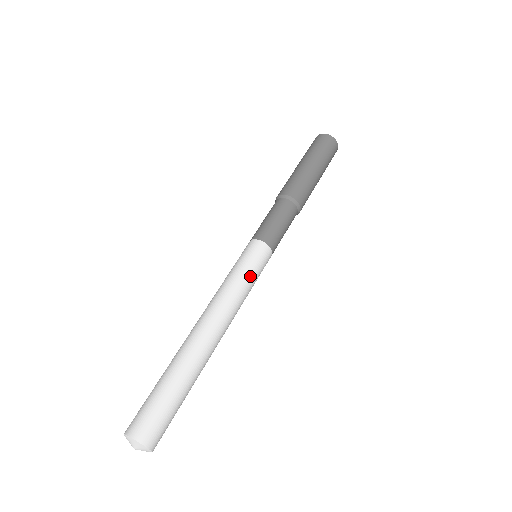
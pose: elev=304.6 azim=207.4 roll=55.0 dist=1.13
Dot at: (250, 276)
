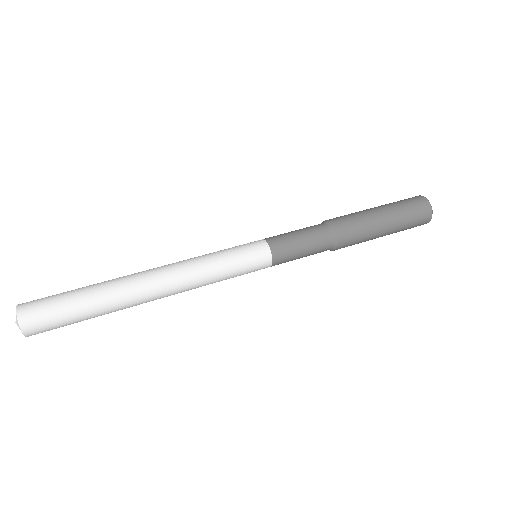
Dot at: (225, 253)
